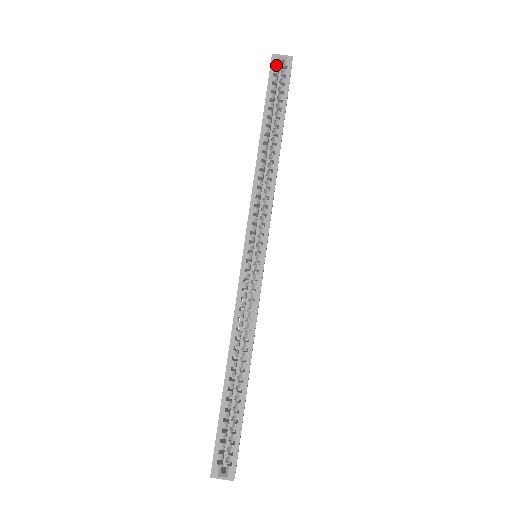
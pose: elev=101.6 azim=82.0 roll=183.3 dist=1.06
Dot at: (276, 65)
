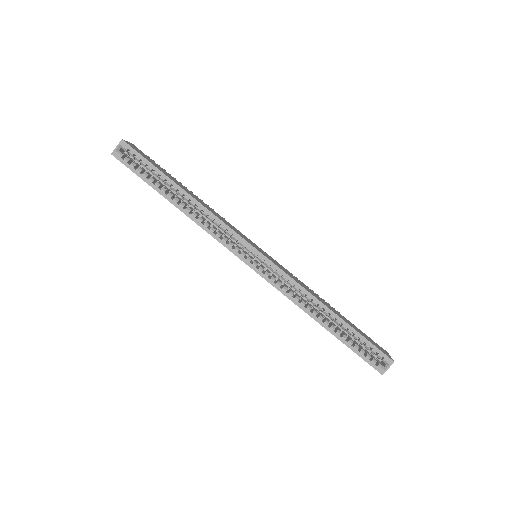
Dot at: (122, 157)
